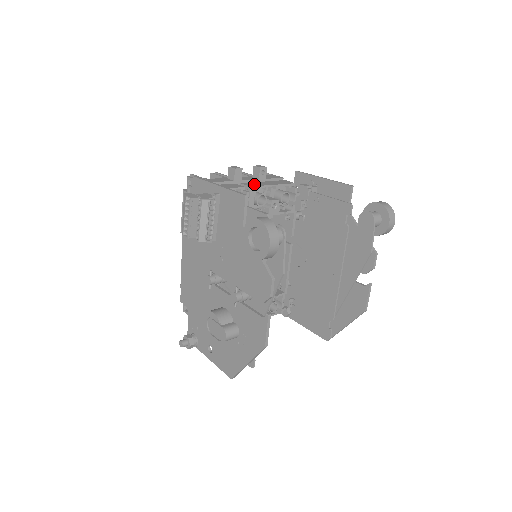
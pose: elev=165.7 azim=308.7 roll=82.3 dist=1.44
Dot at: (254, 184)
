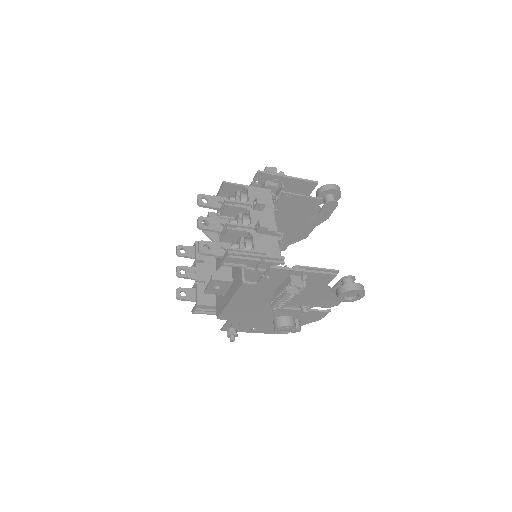
Dot at: (270, 223)
